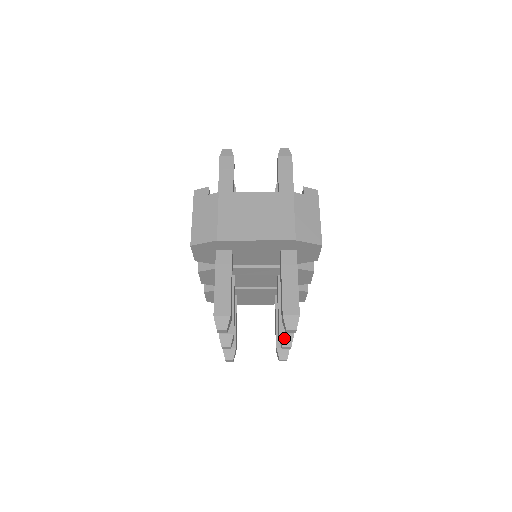
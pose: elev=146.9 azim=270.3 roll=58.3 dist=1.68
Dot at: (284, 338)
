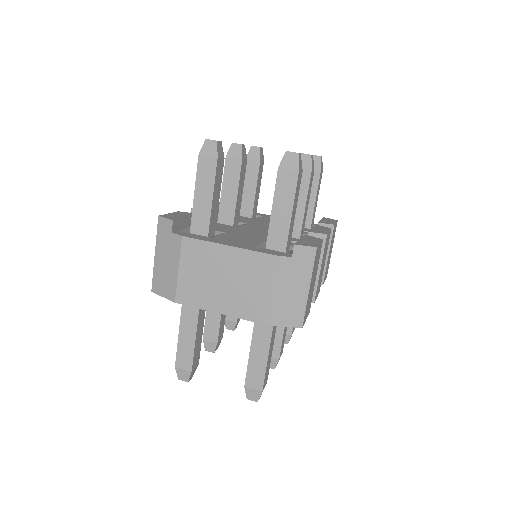
Dot at: occluded
